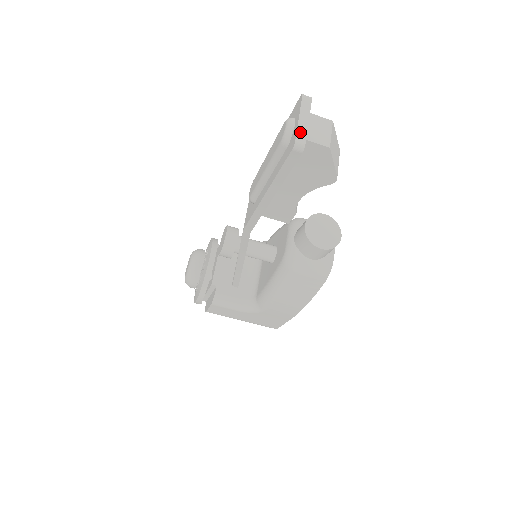
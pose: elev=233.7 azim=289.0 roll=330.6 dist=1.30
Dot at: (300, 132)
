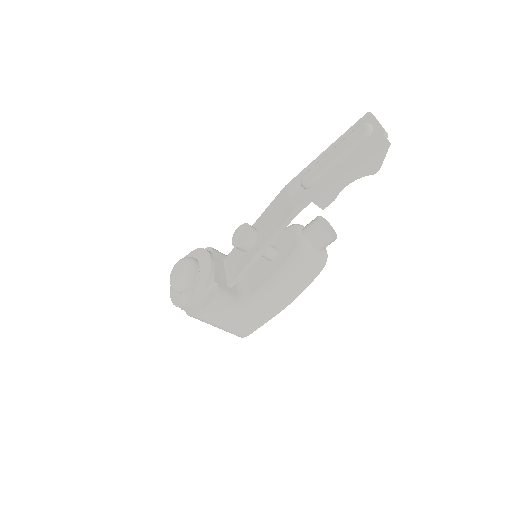
Dot at: (383, 128)
